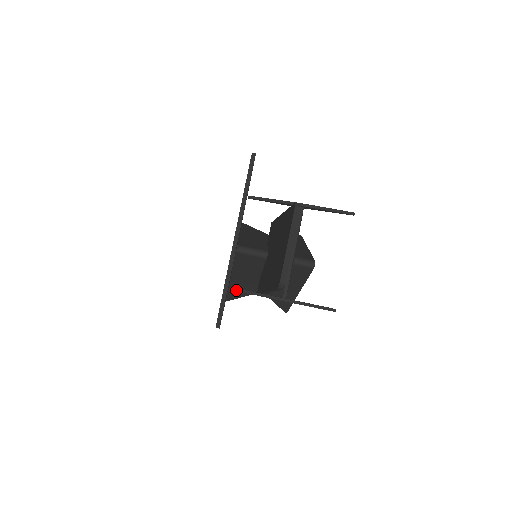
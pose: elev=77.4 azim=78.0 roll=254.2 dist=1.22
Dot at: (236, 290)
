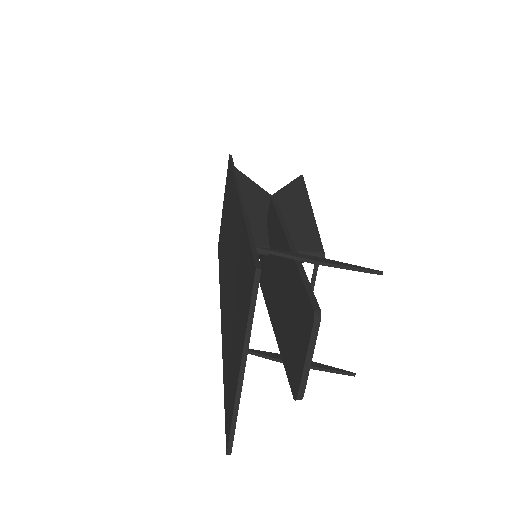
Dot at: occluded
